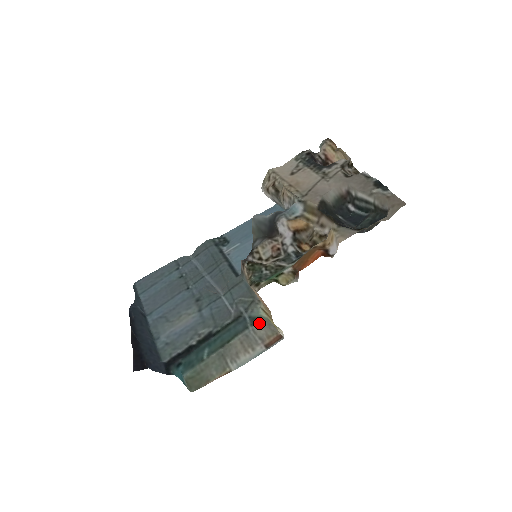
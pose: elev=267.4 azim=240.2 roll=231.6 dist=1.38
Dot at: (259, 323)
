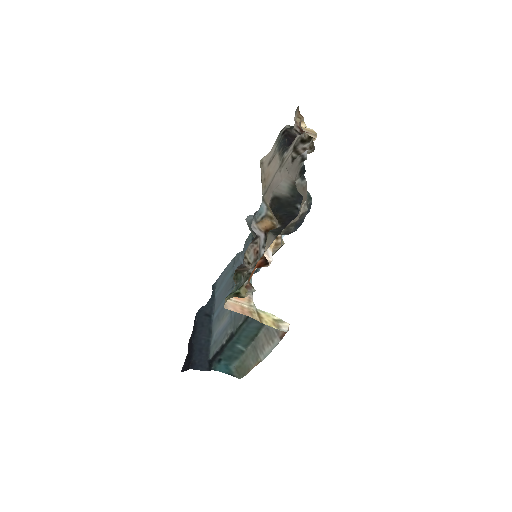
Dot at: occluded
